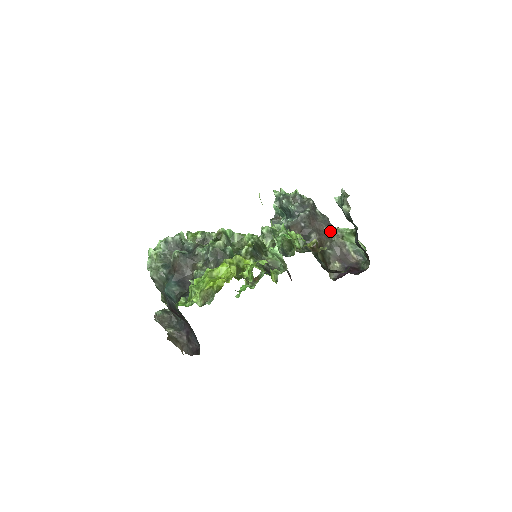
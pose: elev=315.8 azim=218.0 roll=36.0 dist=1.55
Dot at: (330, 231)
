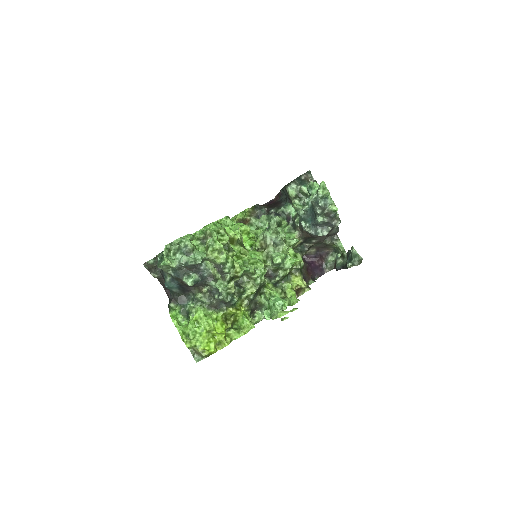
Dot at: occluded
